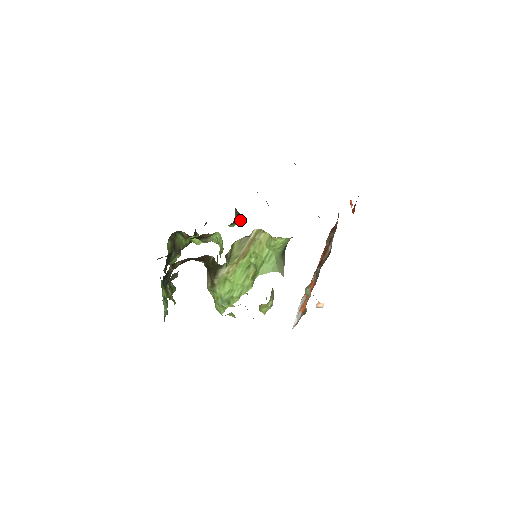
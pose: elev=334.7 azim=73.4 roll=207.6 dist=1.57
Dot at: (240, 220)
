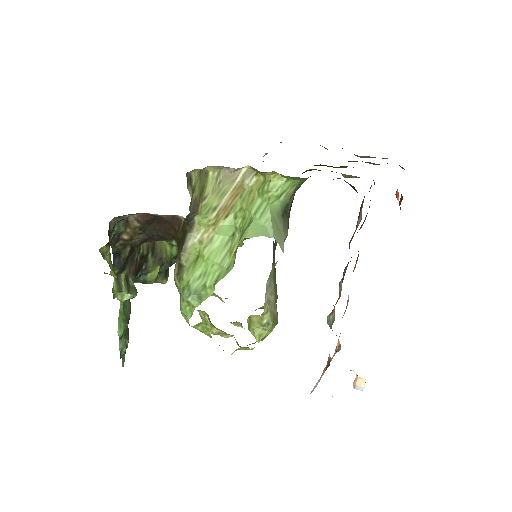
Dot at: occluded
